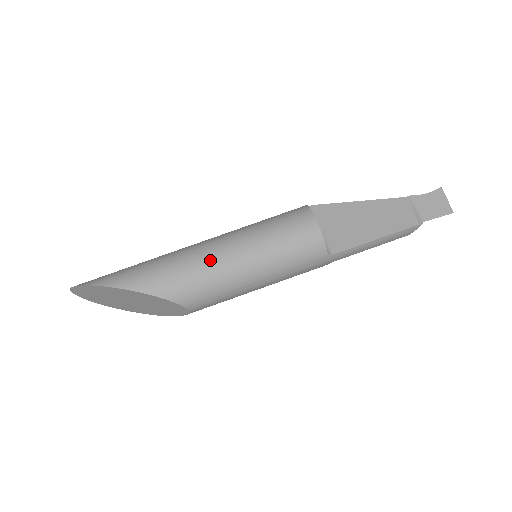
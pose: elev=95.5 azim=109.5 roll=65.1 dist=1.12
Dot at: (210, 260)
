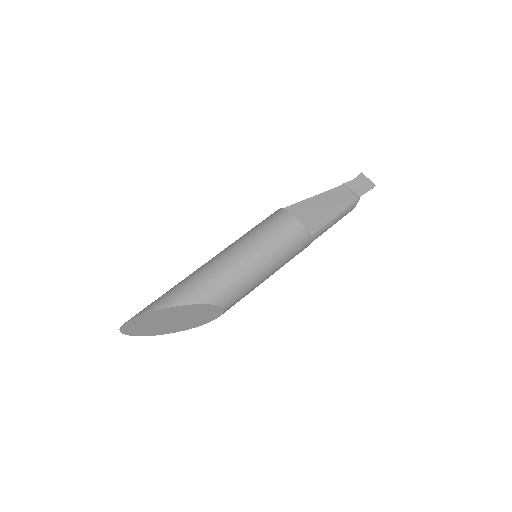
Dot at: (230, 265)
